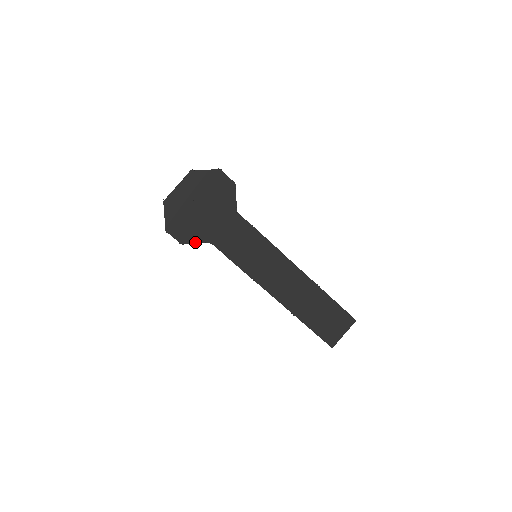
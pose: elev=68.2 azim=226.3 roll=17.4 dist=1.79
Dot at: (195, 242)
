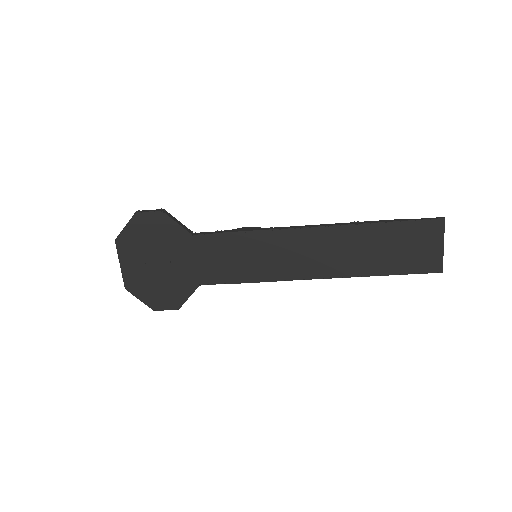
Dot at: (187, 297)
